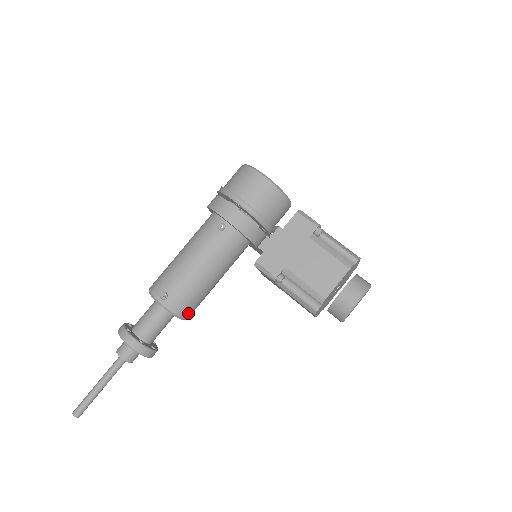
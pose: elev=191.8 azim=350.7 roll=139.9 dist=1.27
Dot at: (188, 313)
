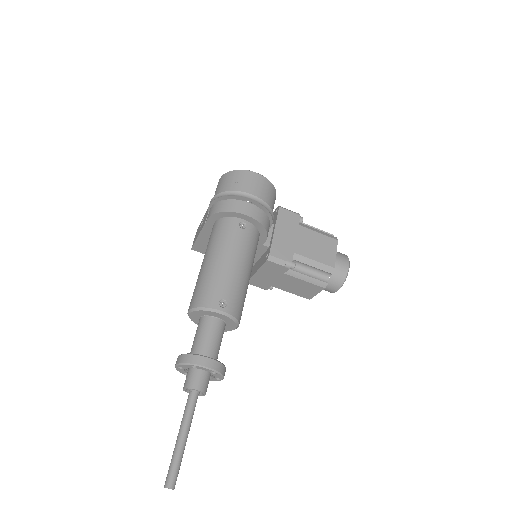
Dot at: (240, 318)
